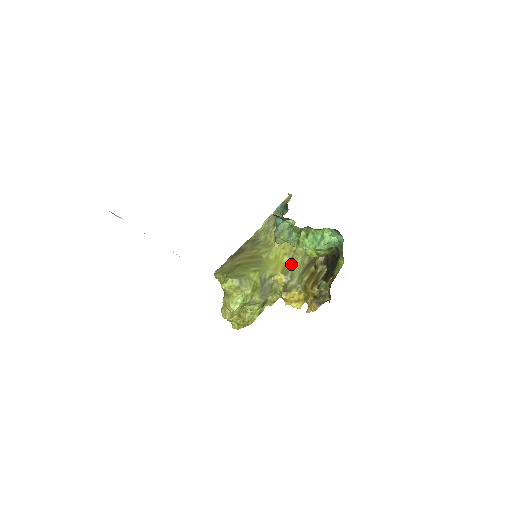
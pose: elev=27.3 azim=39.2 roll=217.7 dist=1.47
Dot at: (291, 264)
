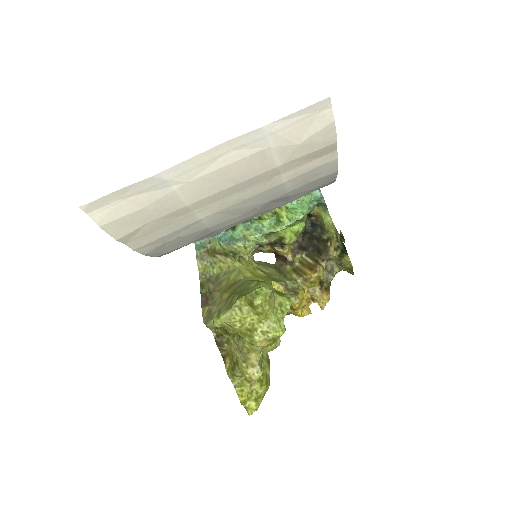
Dot at: (268, 275)
